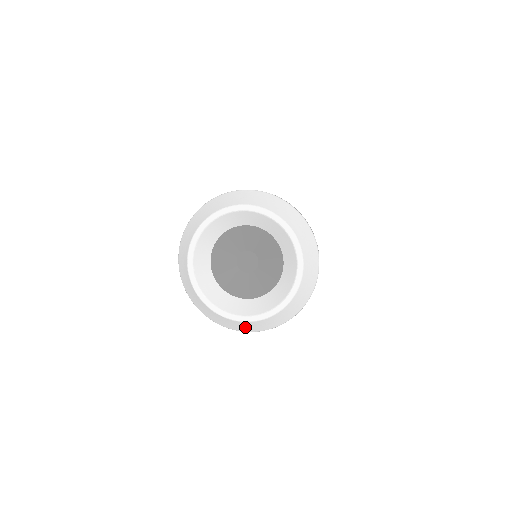
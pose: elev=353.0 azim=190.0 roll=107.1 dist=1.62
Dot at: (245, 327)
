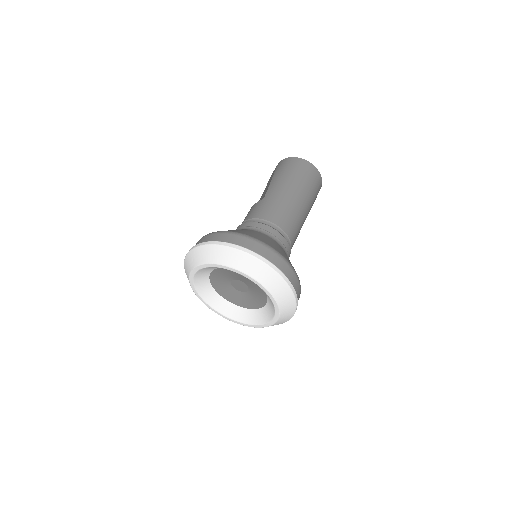
Dot at: occluded
